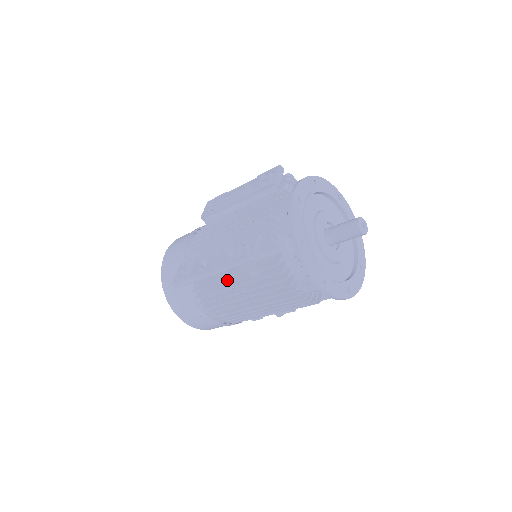
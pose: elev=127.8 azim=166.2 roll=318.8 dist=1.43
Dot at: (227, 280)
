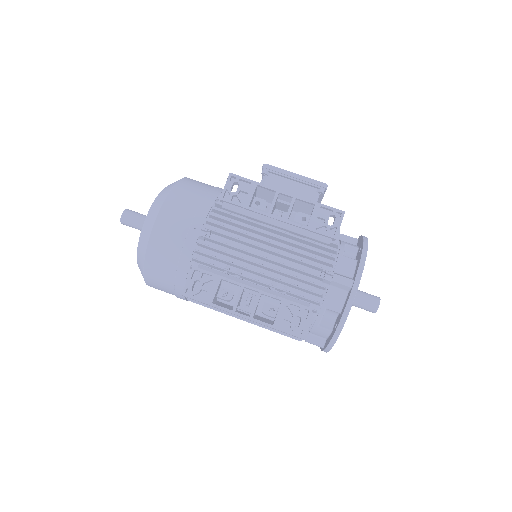
Dot at: occluded
